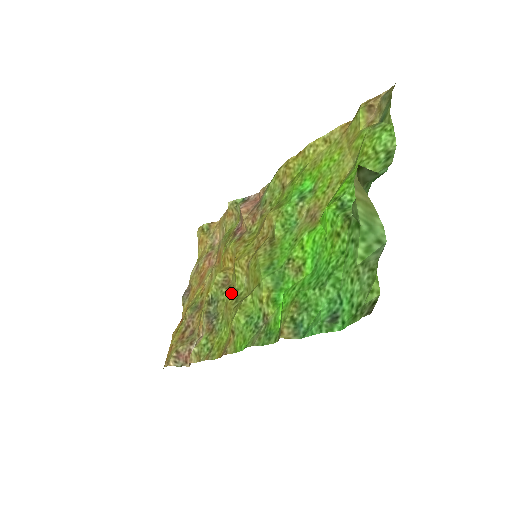
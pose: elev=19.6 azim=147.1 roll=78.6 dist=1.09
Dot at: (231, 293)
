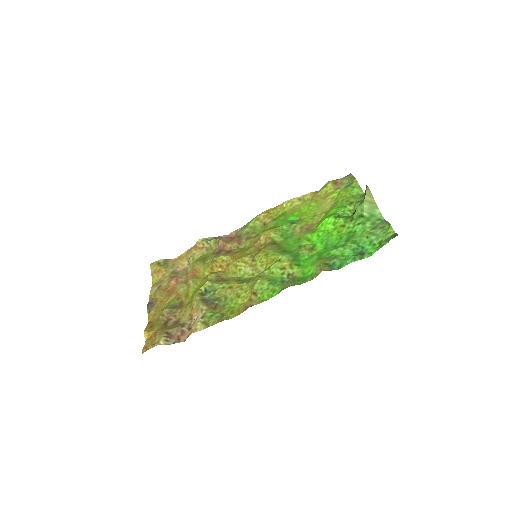
Dot at: (234, 280)
